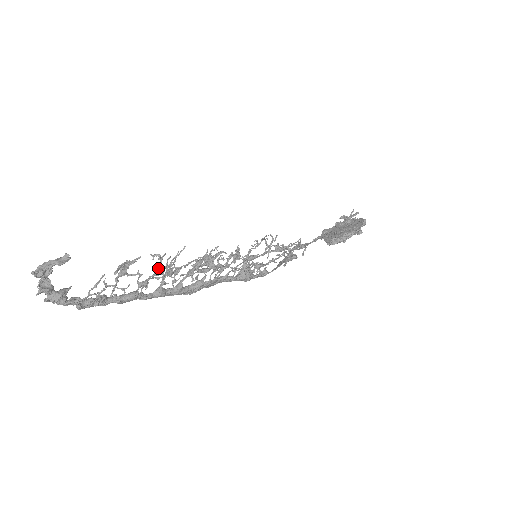
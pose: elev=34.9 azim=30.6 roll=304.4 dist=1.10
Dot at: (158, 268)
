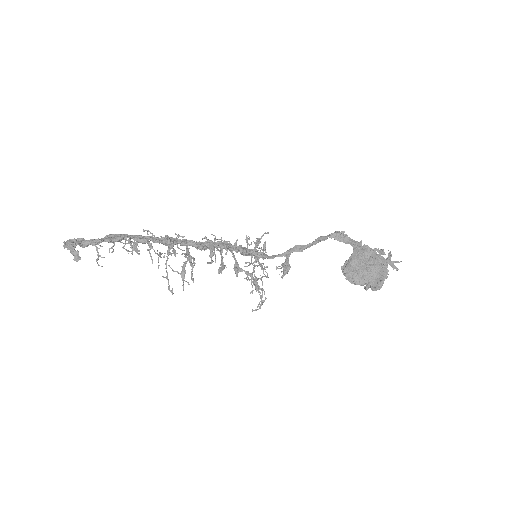
Dot at: occluded
